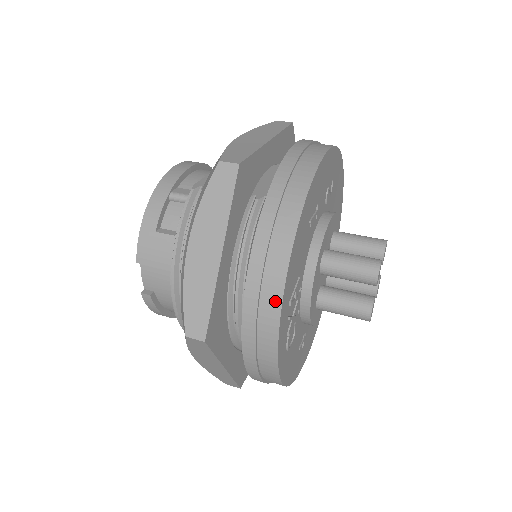
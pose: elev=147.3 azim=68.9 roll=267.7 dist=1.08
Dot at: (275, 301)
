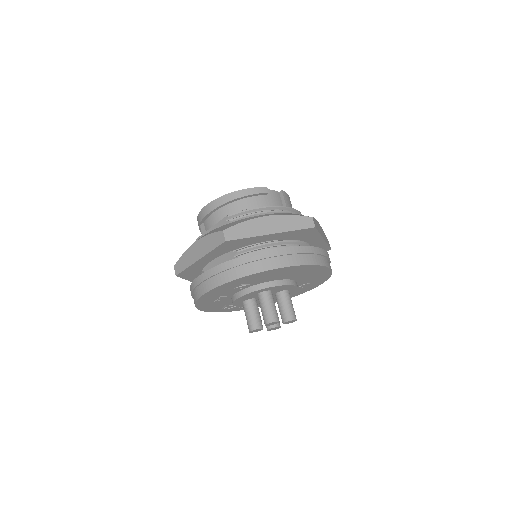
Dot at: occluded
